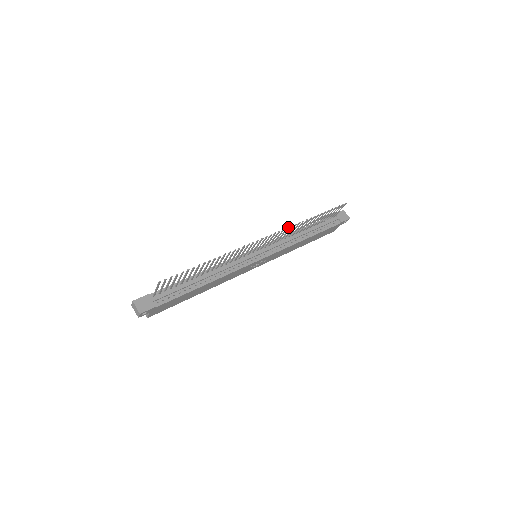
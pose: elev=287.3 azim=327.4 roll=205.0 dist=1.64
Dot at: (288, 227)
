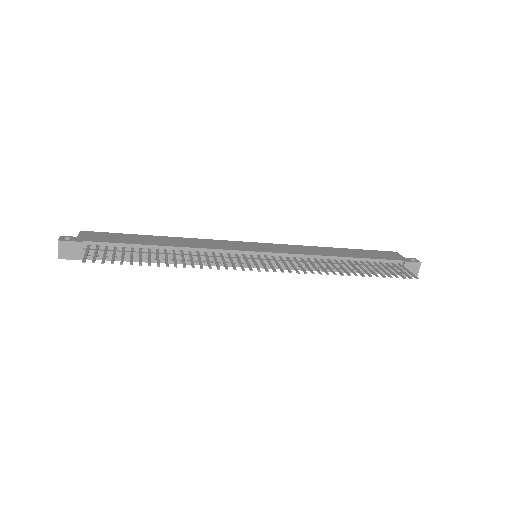
Dot at: occluded
